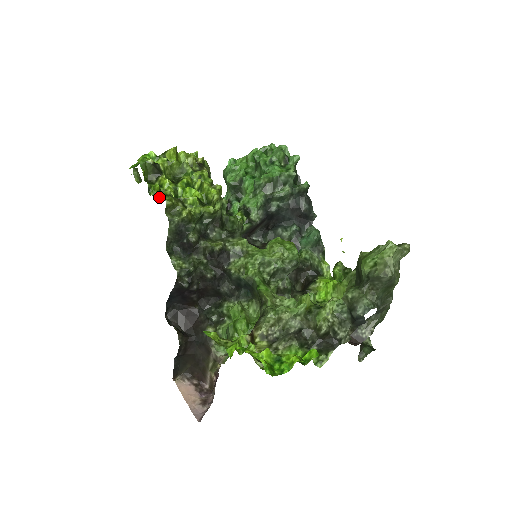
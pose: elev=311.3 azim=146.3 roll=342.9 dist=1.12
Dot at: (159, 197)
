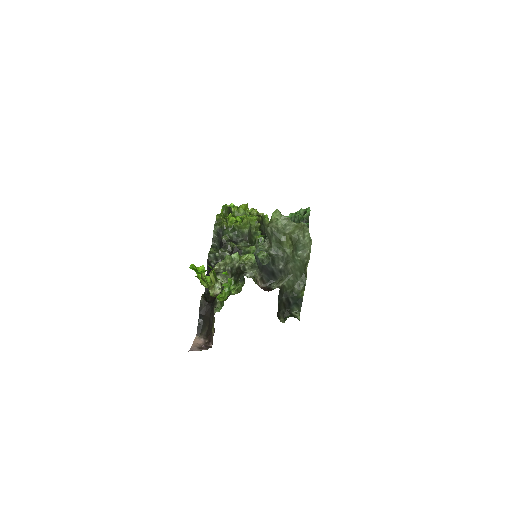
Dot at: occluded
